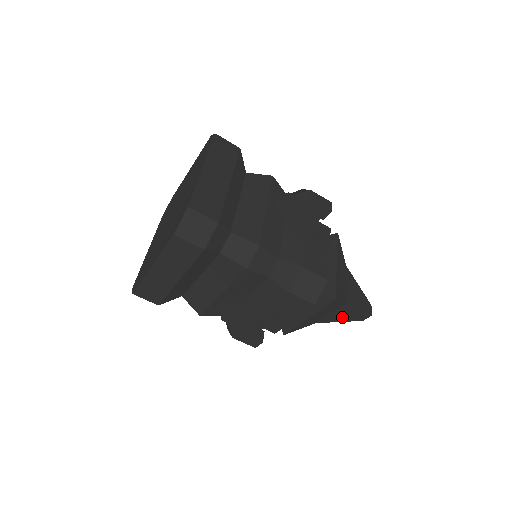
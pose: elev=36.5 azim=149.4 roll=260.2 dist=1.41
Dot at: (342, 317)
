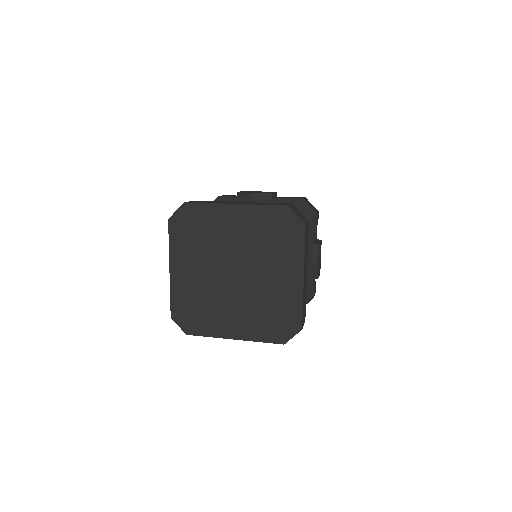
Dot at: occluded
